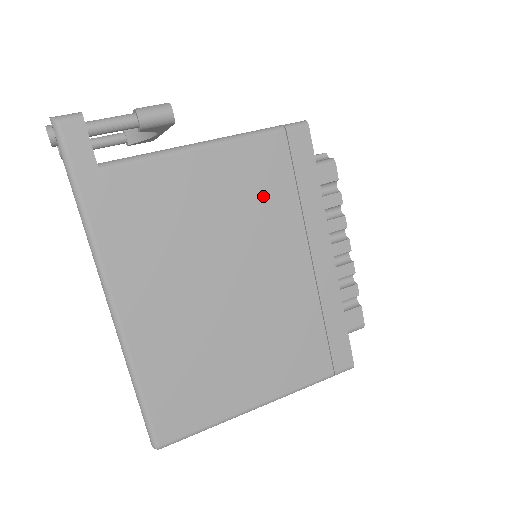
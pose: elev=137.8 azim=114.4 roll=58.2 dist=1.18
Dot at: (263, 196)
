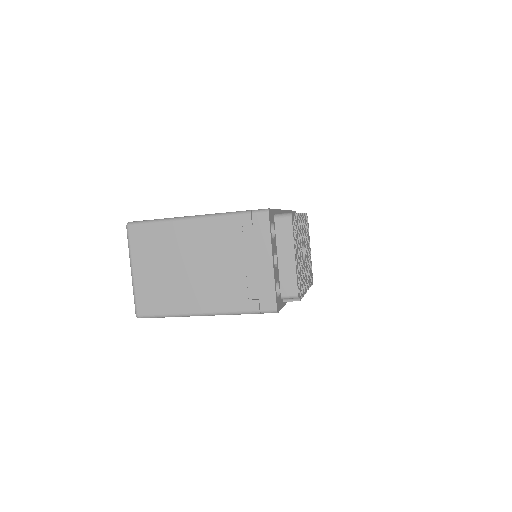
Dot at: occluded
